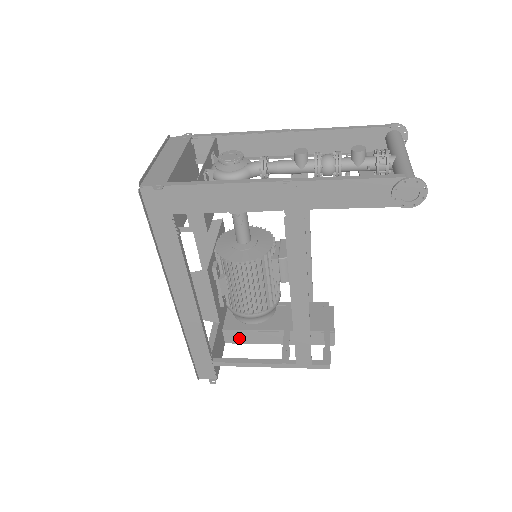
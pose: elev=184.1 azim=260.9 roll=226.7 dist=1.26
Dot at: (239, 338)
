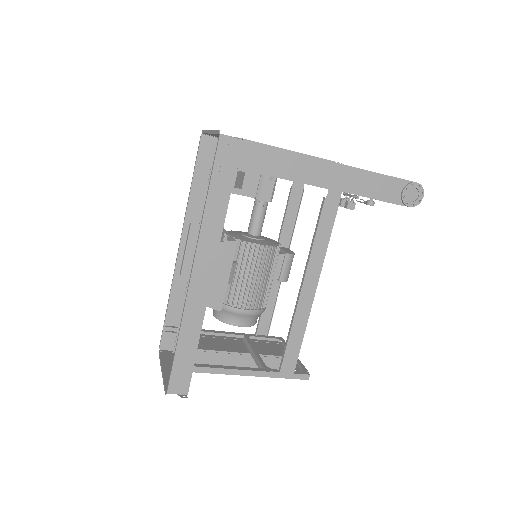
Dot at: (200, 362)
